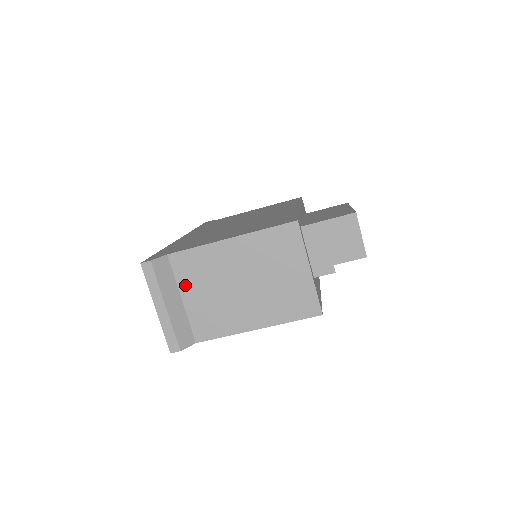
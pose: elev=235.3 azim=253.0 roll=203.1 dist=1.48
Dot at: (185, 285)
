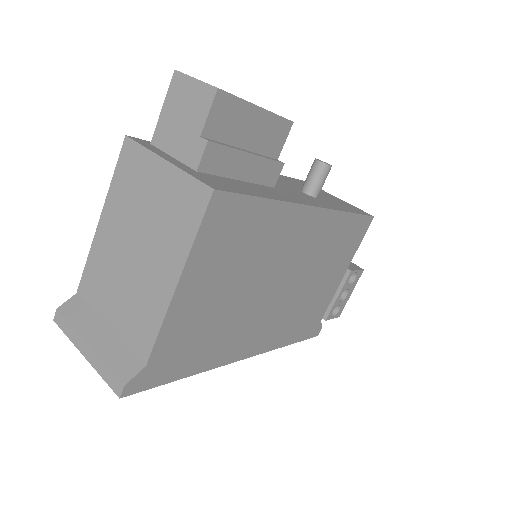
Dot at: (102, 308)
